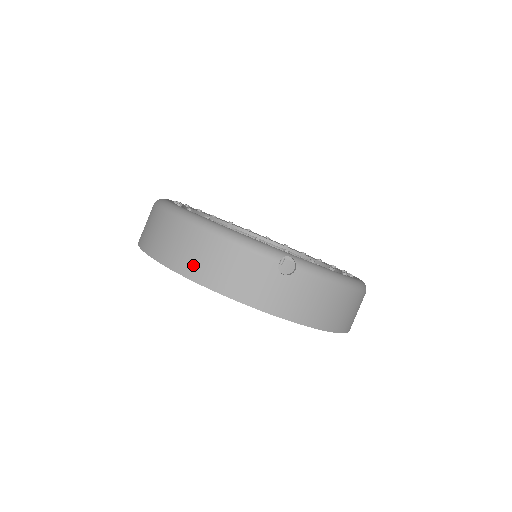
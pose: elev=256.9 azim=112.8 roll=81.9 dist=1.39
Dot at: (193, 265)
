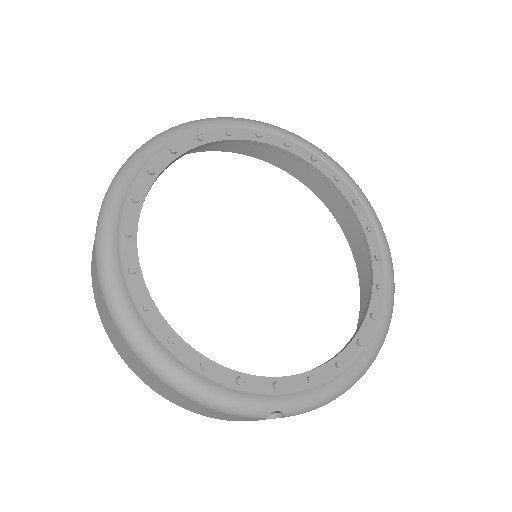
Dot at: (161, 392)
